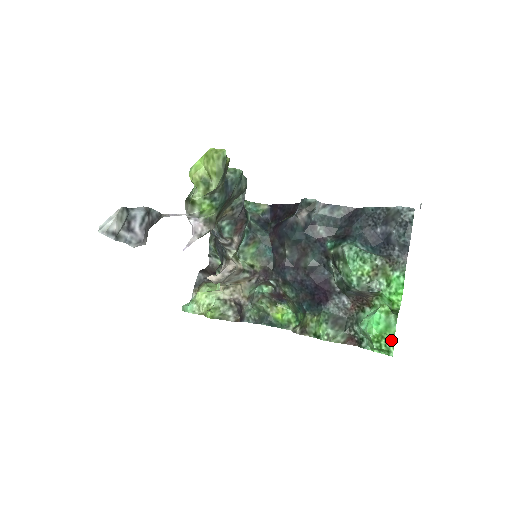
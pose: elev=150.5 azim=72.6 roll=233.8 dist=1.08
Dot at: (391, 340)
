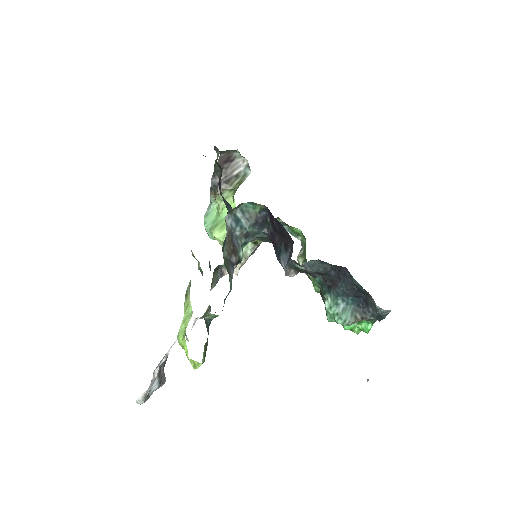
Dot at: (357, 332)
